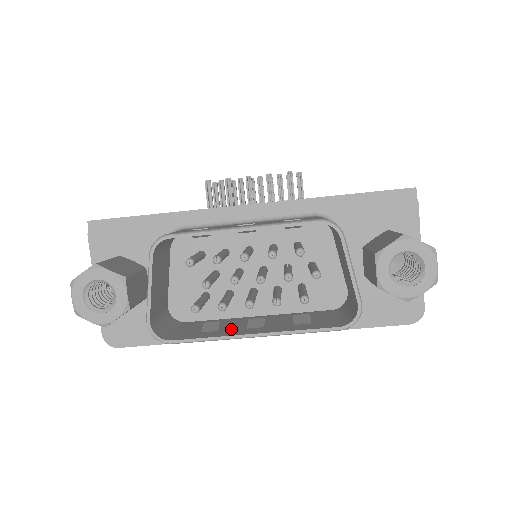
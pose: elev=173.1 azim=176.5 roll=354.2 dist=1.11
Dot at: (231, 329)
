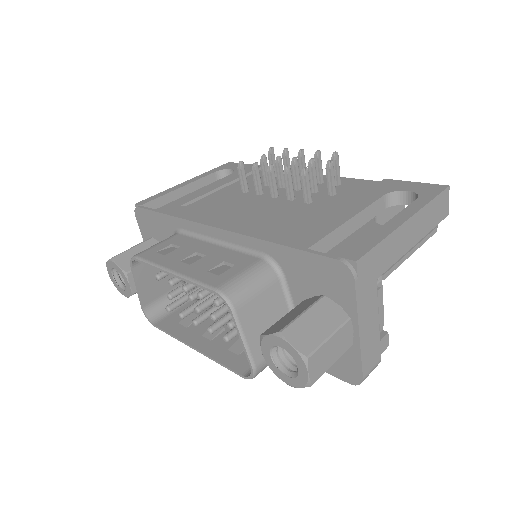
Dot at: (194, 330)
